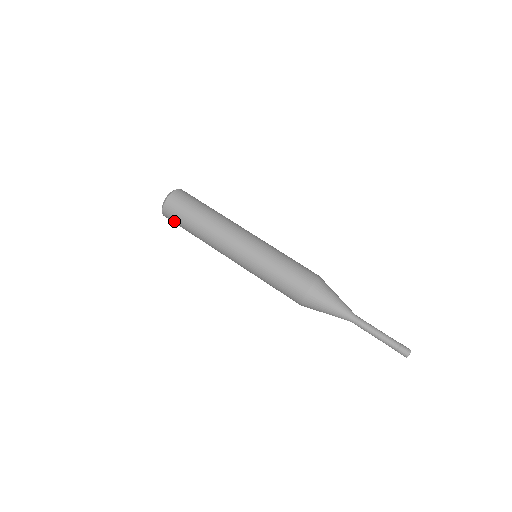
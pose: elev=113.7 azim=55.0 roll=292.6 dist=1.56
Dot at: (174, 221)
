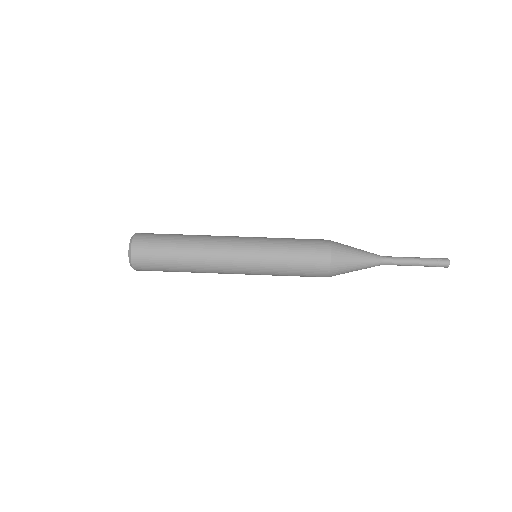
Dot at: occluded
